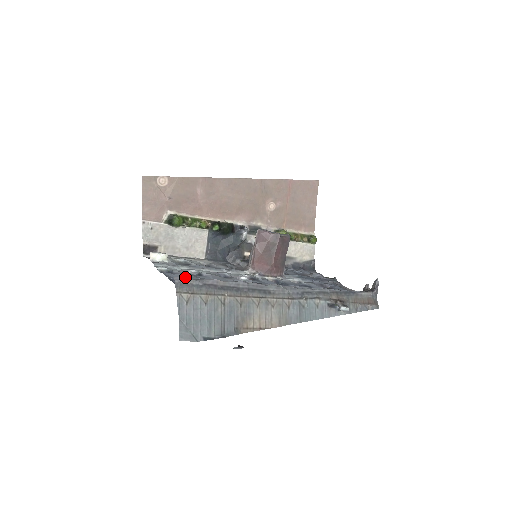
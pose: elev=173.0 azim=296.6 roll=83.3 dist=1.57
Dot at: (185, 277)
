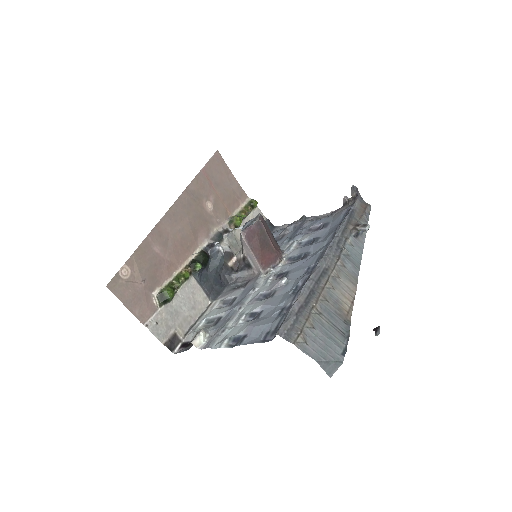
Dot at: (282, 325)
